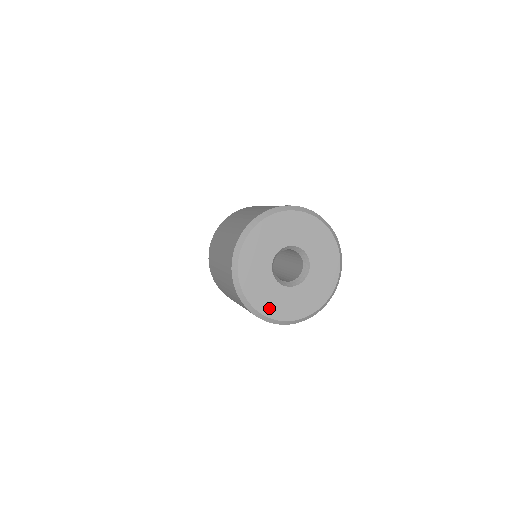
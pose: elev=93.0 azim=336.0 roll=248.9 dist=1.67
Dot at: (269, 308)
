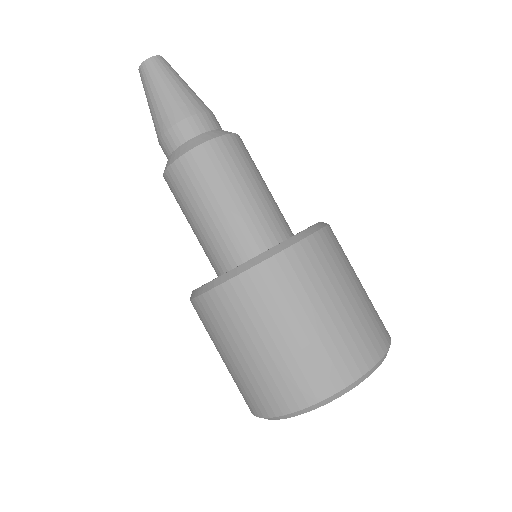
Dot at: occluded
